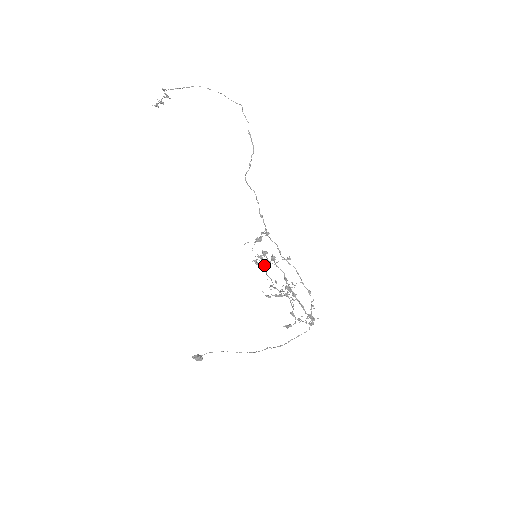
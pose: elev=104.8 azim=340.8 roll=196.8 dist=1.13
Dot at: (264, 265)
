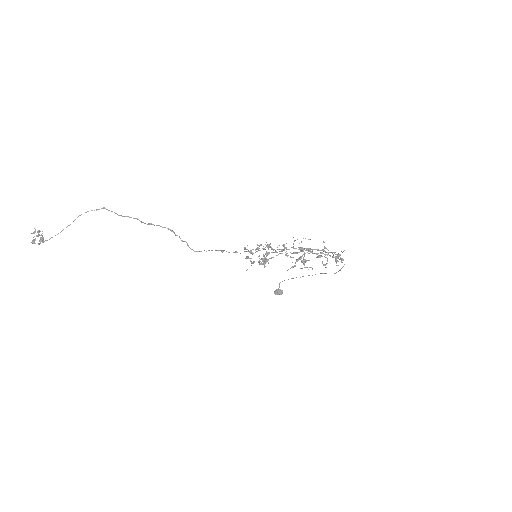
Dot at: (267, 252)
